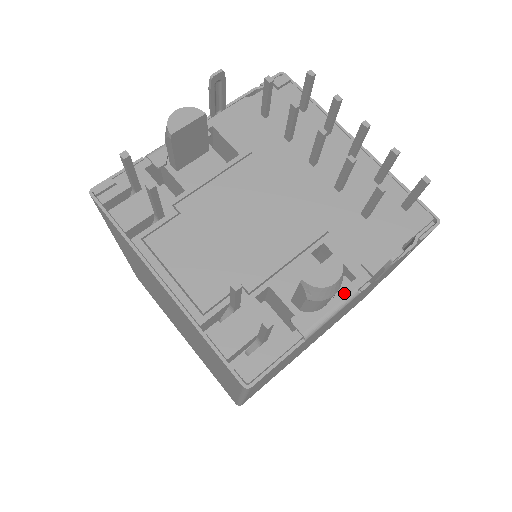
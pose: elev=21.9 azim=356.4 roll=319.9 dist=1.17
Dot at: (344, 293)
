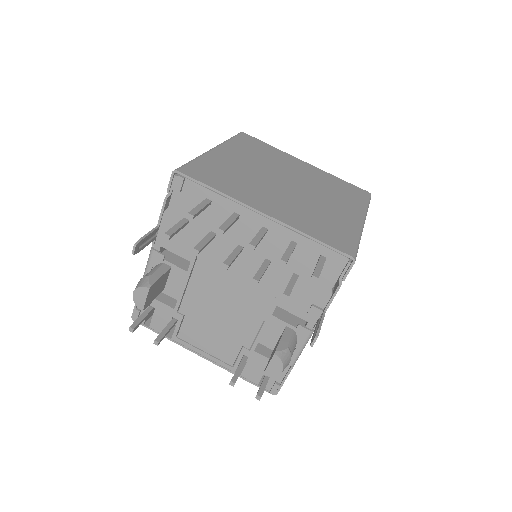
Dot at: (304, 336)
